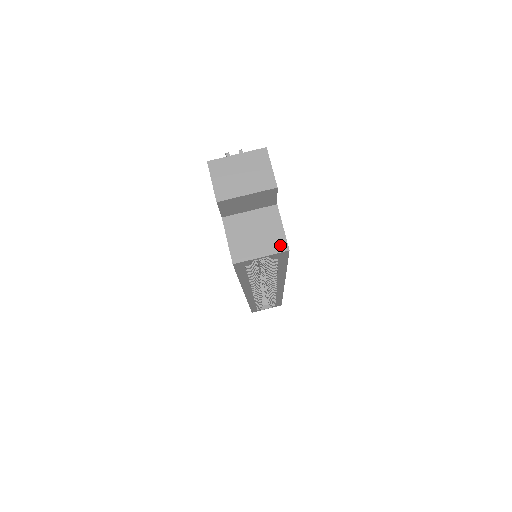
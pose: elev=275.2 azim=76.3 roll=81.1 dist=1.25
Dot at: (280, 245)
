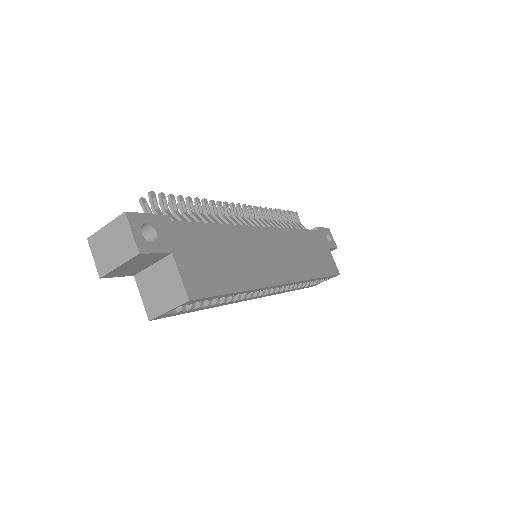
Dot at: (181, 296)
